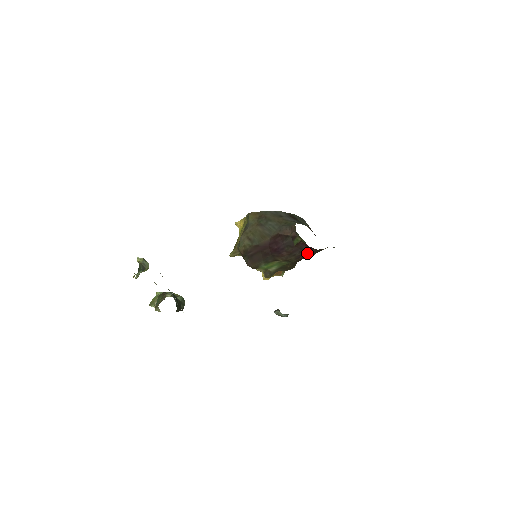
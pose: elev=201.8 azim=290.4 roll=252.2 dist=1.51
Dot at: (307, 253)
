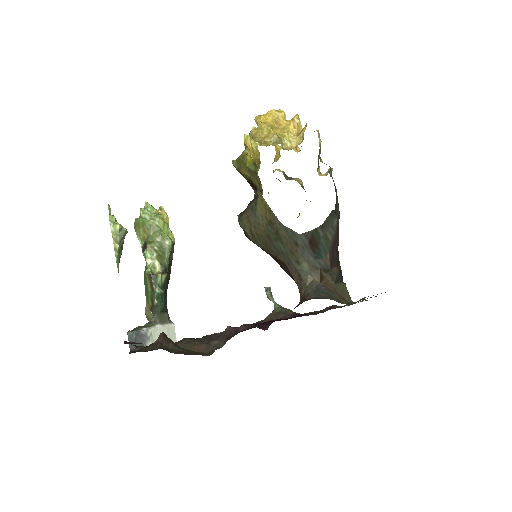
Dot at: occluded
